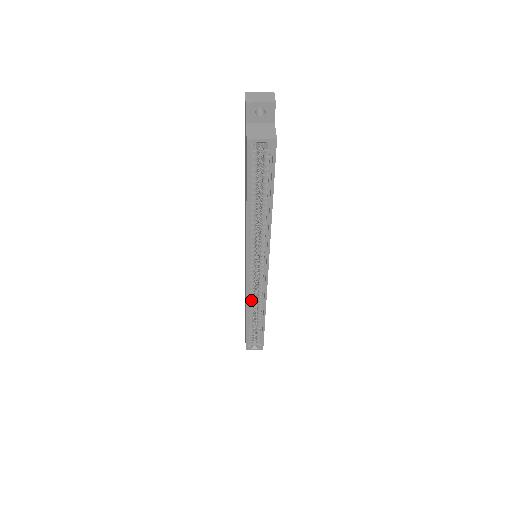
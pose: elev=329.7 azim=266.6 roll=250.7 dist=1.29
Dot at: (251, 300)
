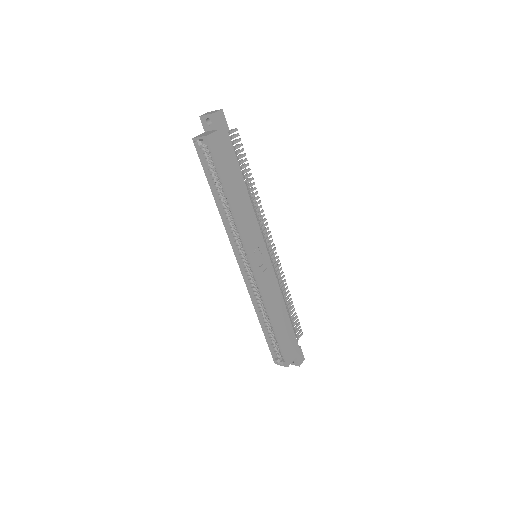
Dot at: (257, 299)
